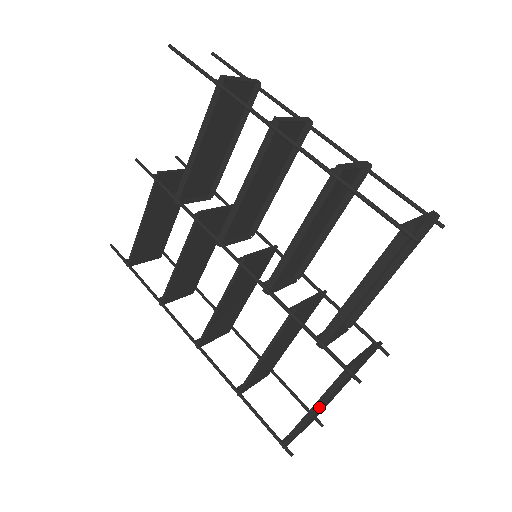
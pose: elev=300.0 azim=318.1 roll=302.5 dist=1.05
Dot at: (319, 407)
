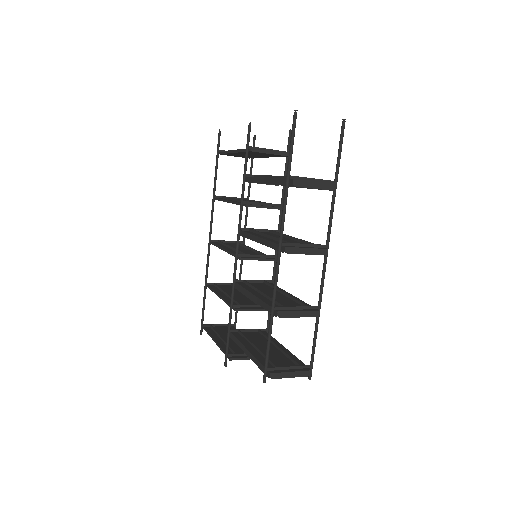
Dot at: (216, 343)
